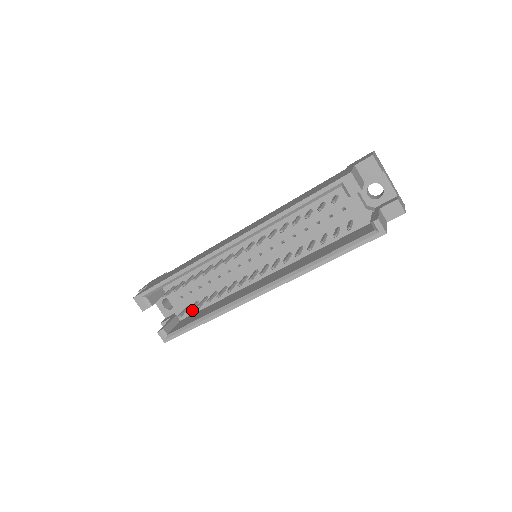
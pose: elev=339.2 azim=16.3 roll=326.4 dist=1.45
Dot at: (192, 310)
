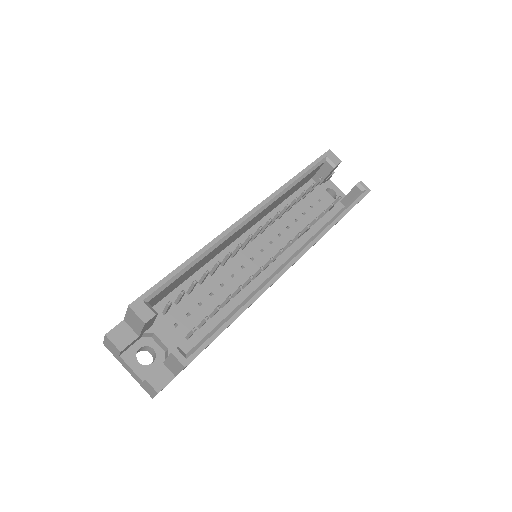
Dot at: (193, 341)
